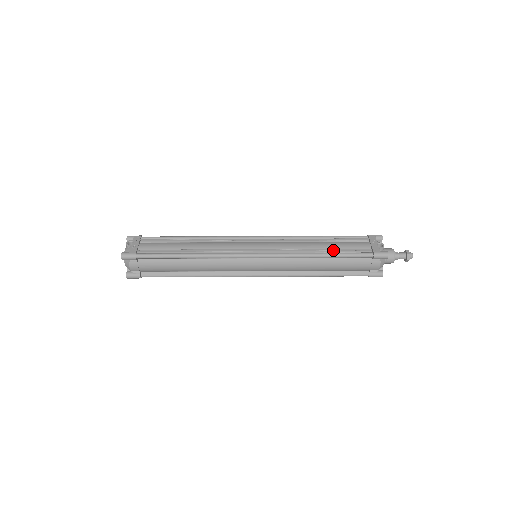
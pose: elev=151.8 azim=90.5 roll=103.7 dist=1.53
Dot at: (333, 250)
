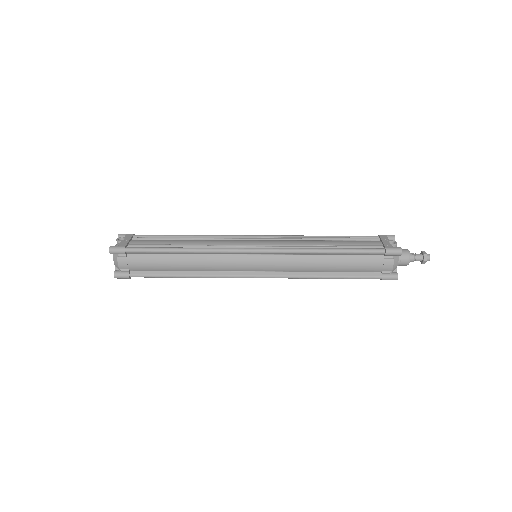
Dot at: (340, 247)
